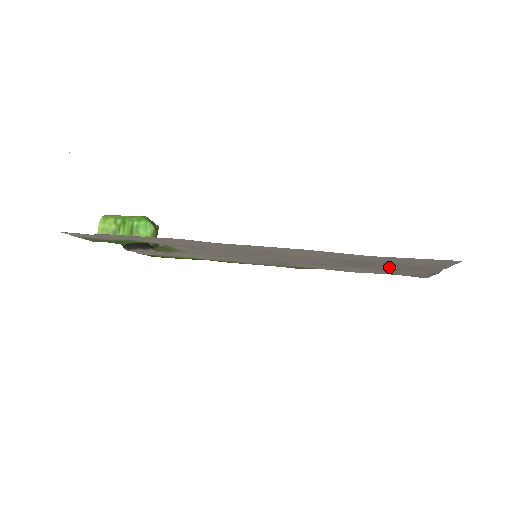
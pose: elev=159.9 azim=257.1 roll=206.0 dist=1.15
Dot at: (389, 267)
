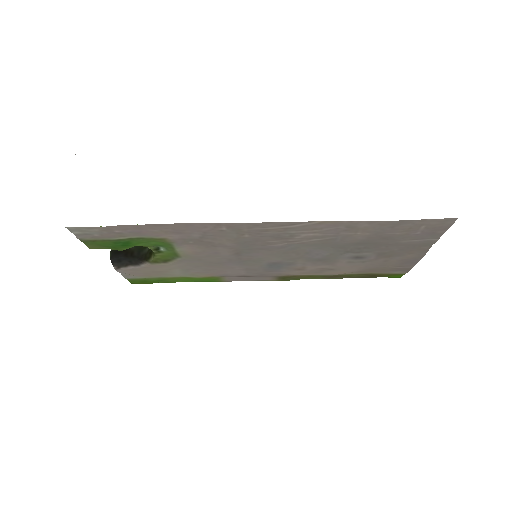
Dot at: (383, 251)
